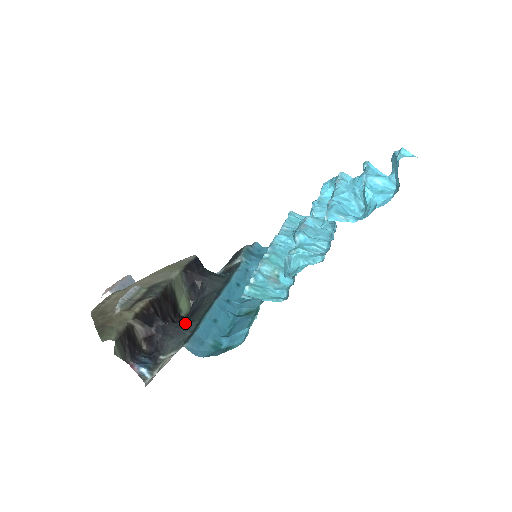
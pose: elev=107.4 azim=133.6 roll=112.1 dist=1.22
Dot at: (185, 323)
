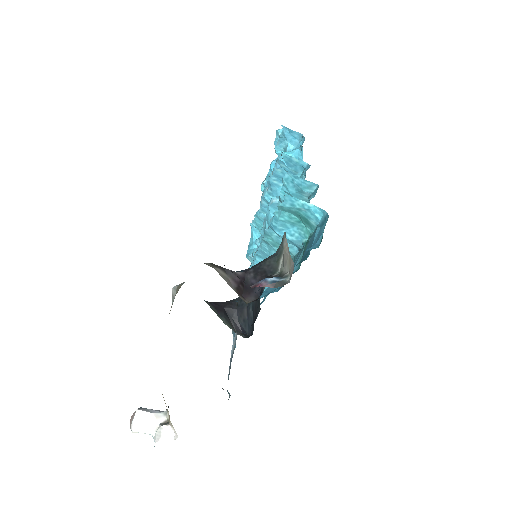
Dot at: occluded
